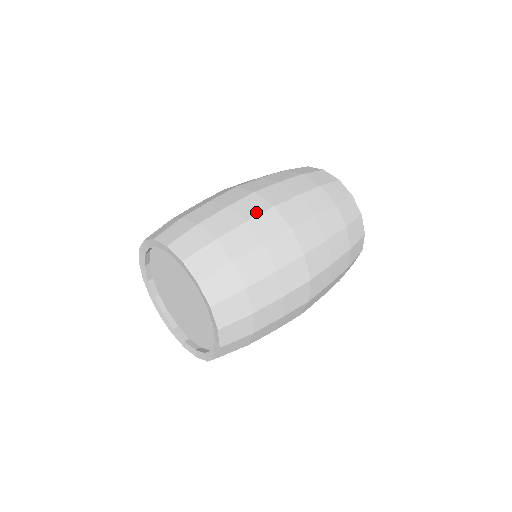
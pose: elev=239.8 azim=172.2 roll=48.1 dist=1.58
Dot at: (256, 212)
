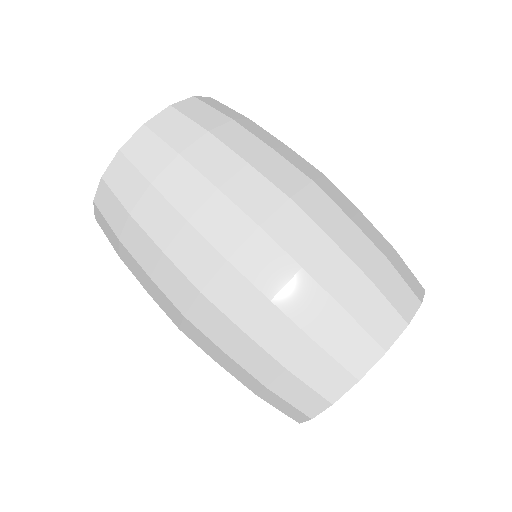
Dot at: (293, 162)
